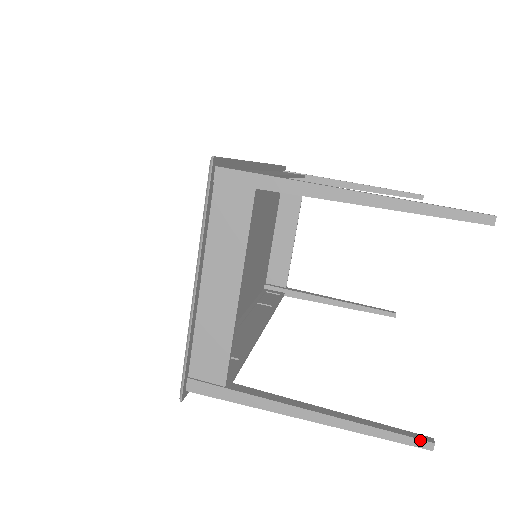
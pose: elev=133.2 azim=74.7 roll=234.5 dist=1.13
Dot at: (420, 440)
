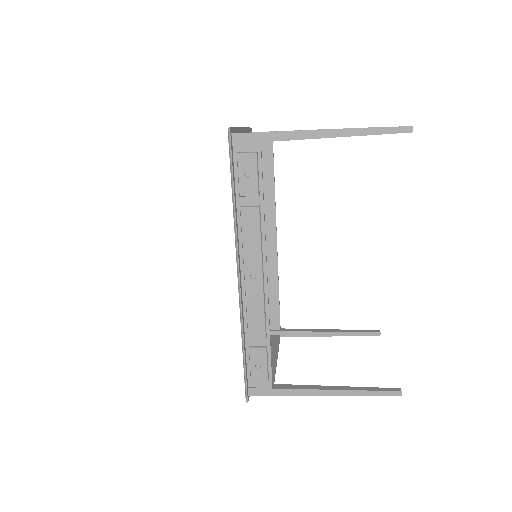
Dot at: (401, 126)
